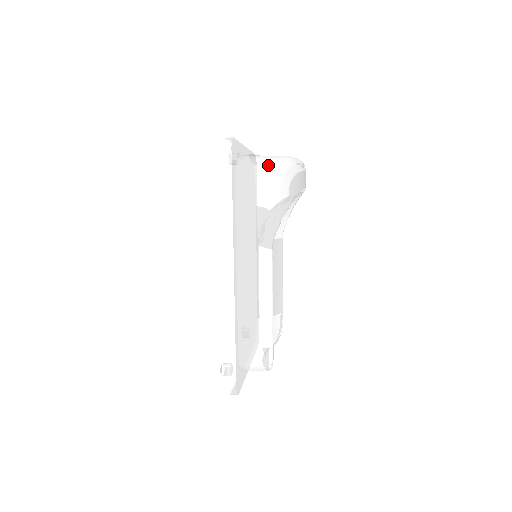
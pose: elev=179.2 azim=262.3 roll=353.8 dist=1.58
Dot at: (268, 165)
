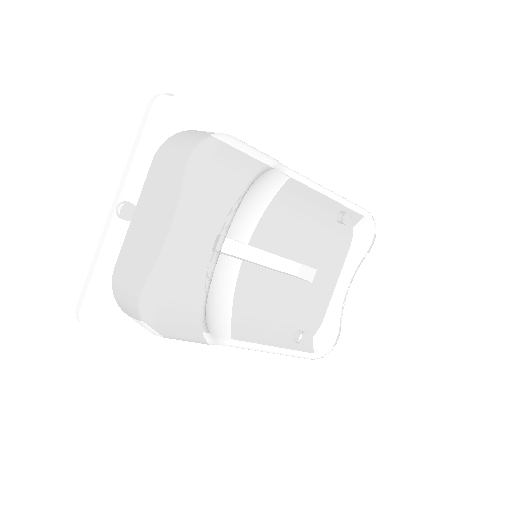
Dot at: (135, 318)
